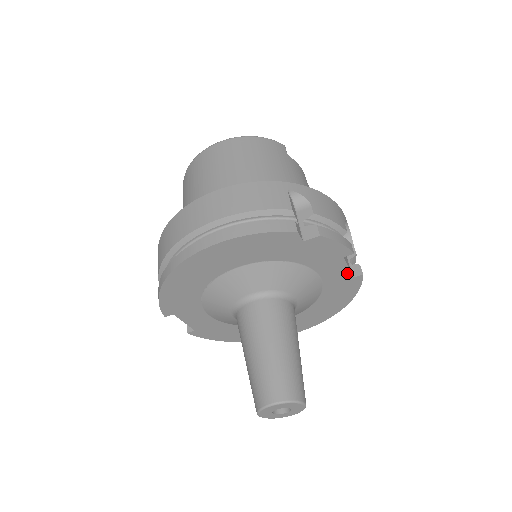
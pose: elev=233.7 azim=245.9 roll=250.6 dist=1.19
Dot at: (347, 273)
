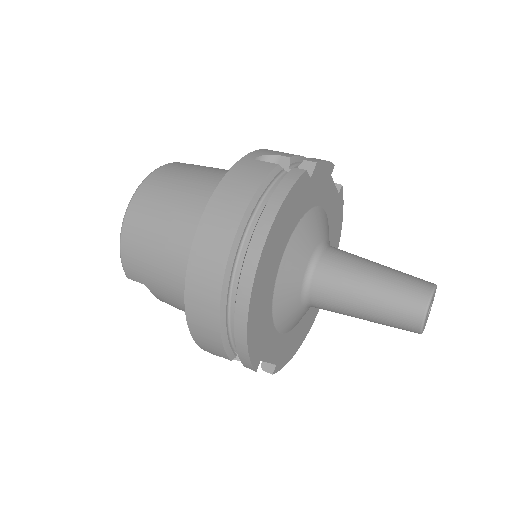
Dot at: (335, 192)
